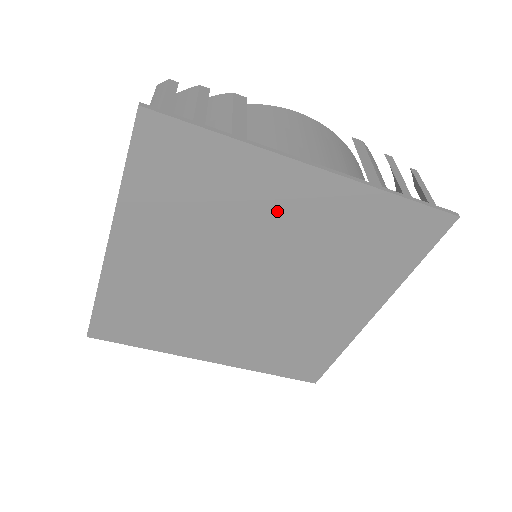
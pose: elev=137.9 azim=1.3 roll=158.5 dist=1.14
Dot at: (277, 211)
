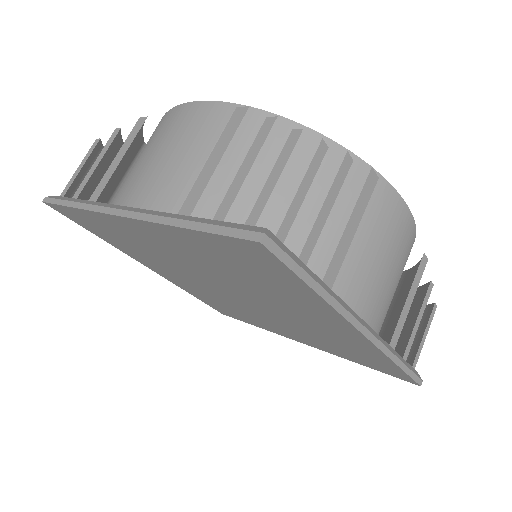
Dot at: (159, 247)
